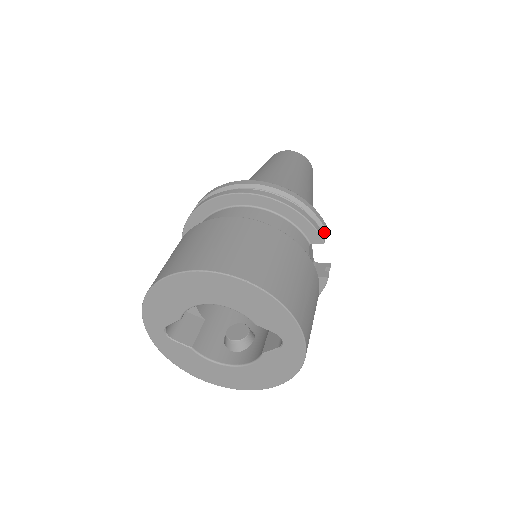
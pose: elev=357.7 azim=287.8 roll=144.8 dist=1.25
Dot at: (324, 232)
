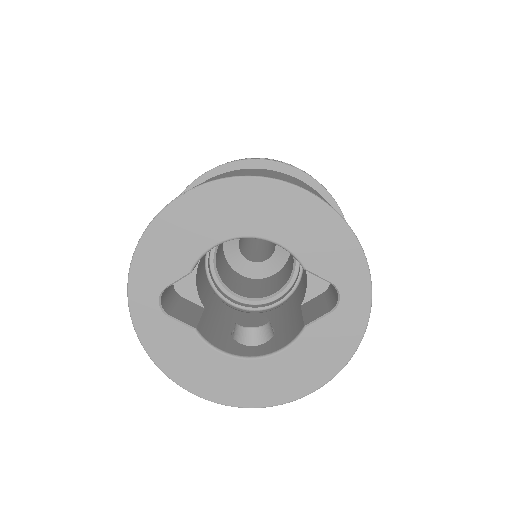
Dot at: occluded
